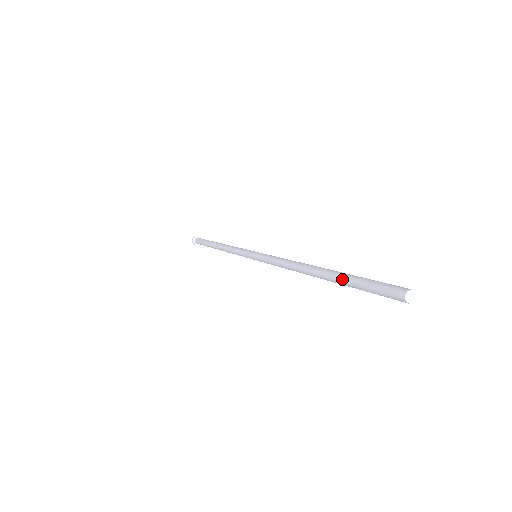
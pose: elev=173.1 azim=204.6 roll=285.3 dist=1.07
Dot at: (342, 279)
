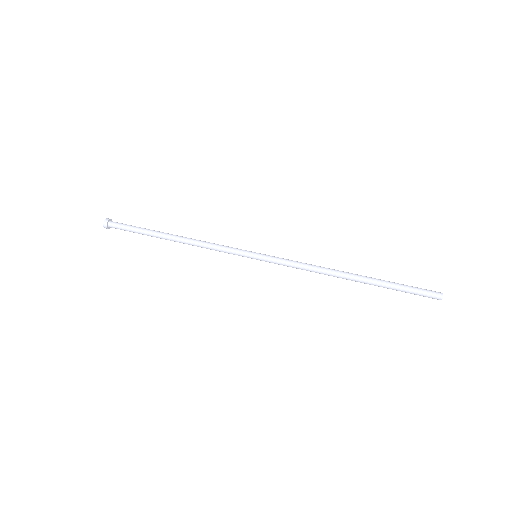
Dot at: (386, 283)
